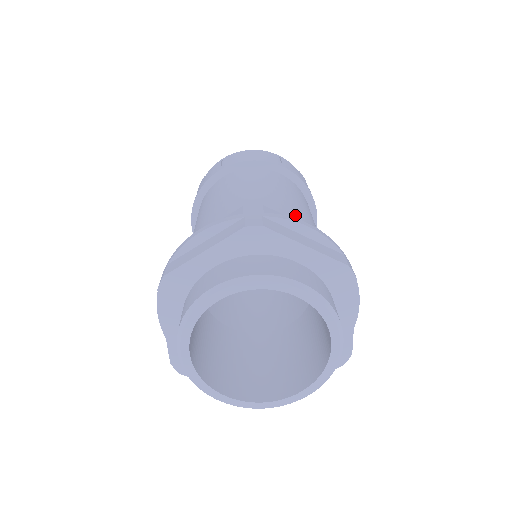
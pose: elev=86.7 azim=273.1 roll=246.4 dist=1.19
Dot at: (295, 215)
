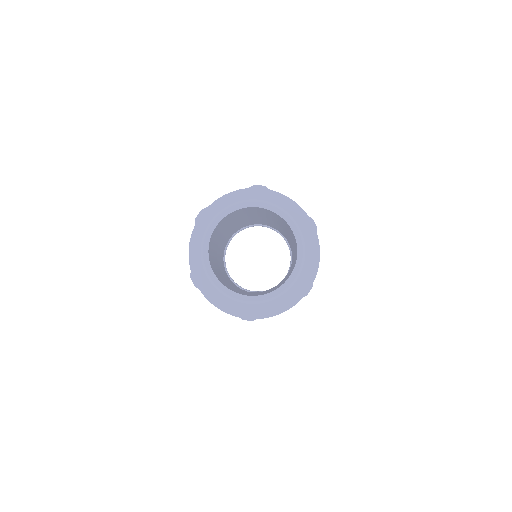
Dot at: occluded
